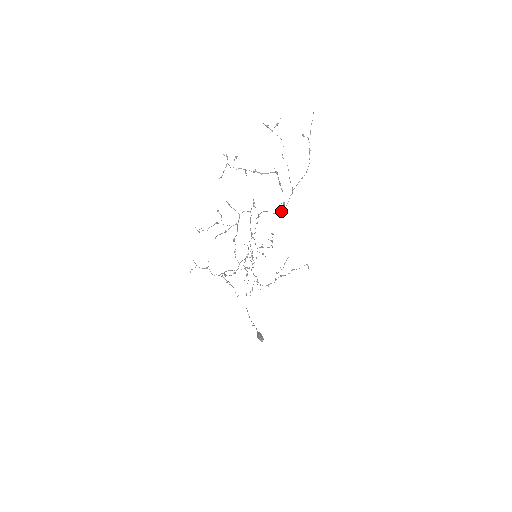
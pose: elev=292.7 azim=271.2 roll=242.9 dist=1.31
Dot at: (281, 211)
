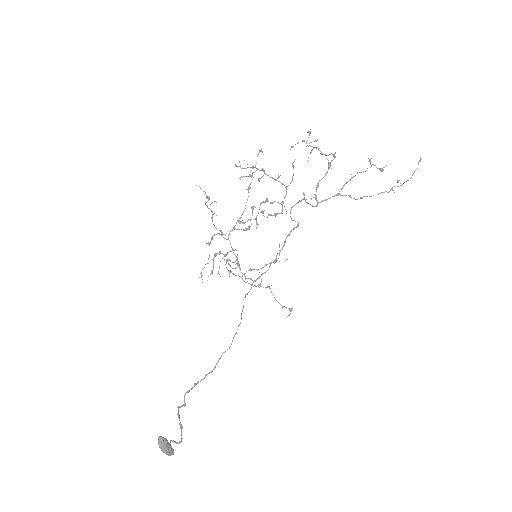
Dot at: (312, 205)
